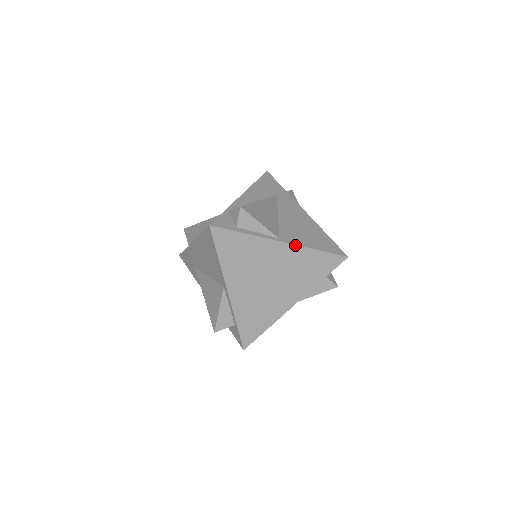
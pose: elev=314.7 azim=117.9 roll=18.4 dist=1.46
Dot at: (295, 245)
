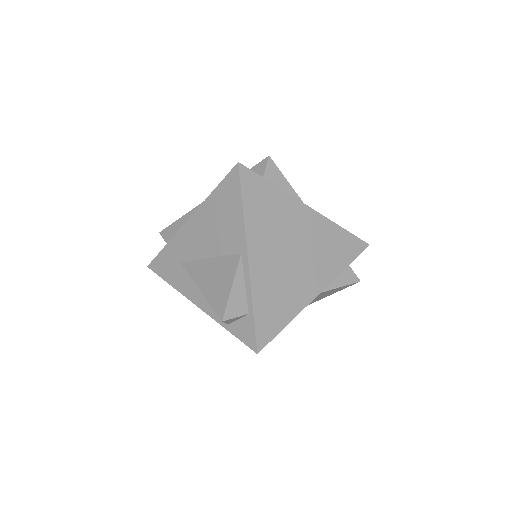
Dot at: (321, 215)
